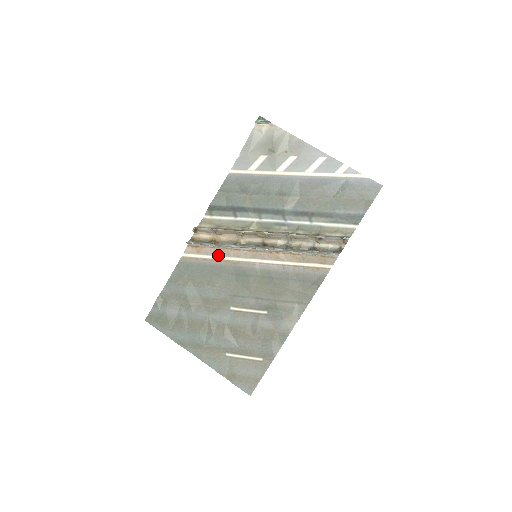
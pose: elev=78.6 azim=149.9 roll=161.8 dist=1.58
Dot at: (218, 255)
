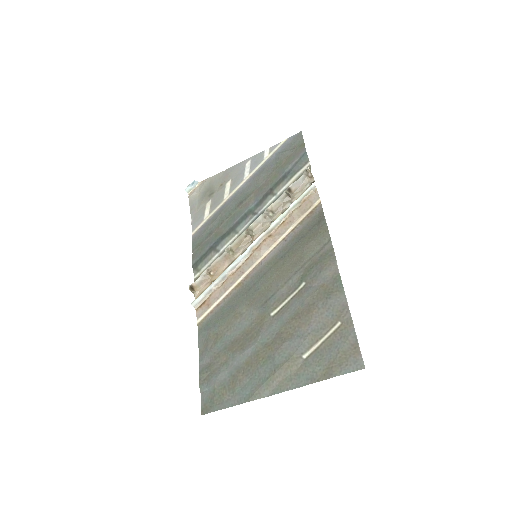
Dot at: (226, 290)
